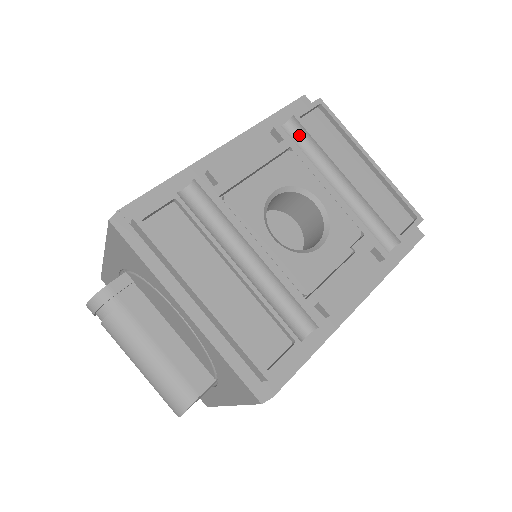
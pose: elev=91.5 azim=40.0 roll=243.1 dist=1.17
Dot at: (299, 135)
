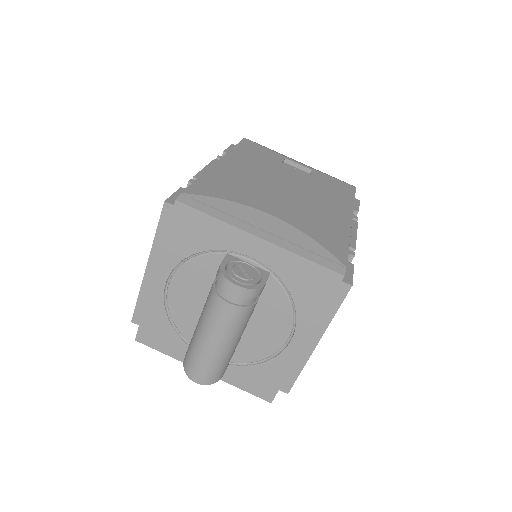
Dot at: occluded
